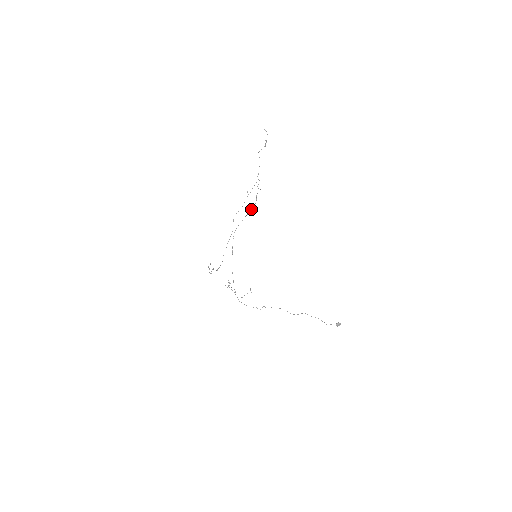
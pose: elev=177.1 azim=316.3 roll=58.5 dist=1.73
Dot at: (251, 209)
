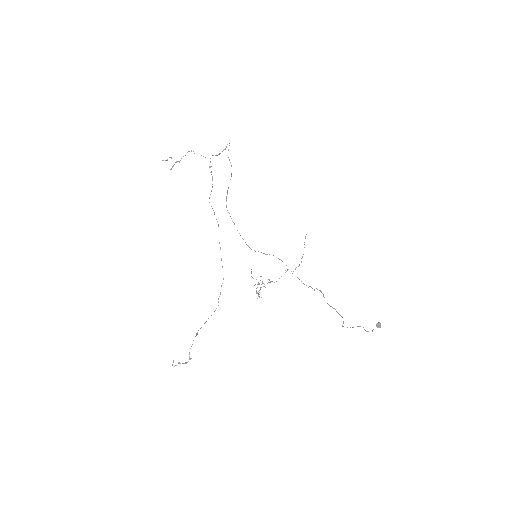
Dot at: occluded
